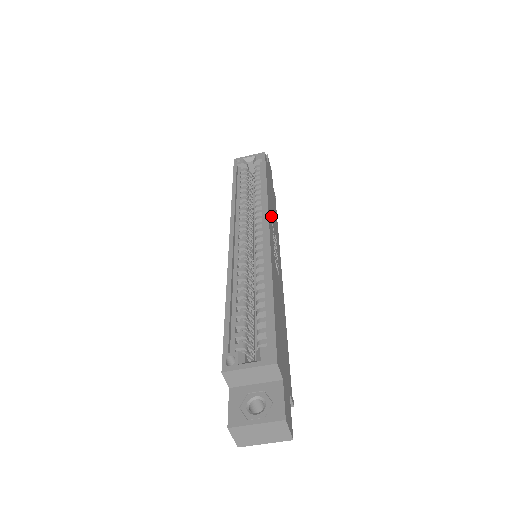
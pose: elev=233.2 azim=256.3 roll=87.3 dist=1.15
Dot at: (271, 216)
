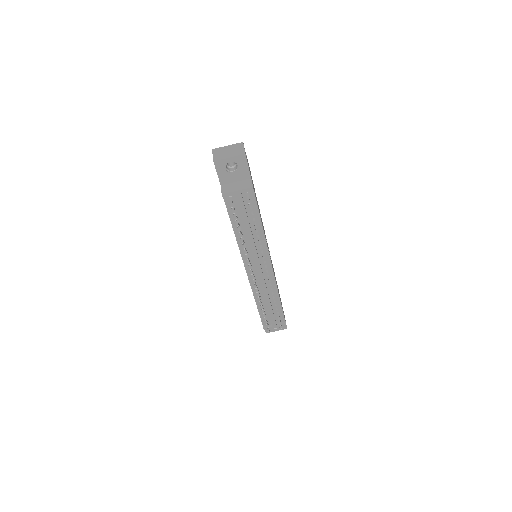
Dot at: occluded
